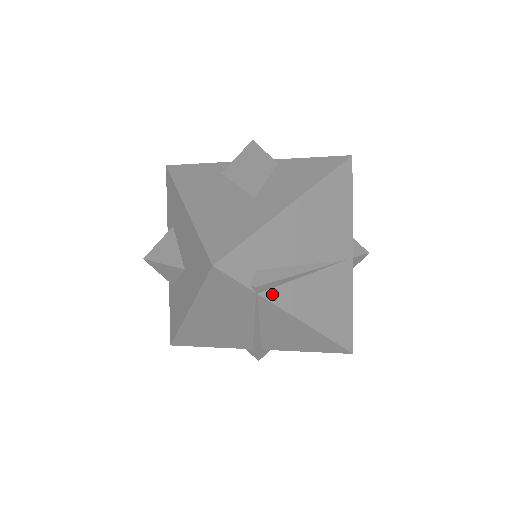
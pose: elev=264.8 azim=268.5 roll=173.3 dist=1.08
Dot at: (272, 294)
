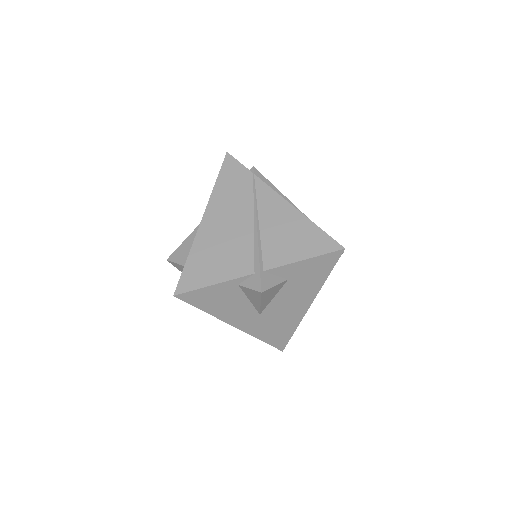
Dot at: (264, 183)
